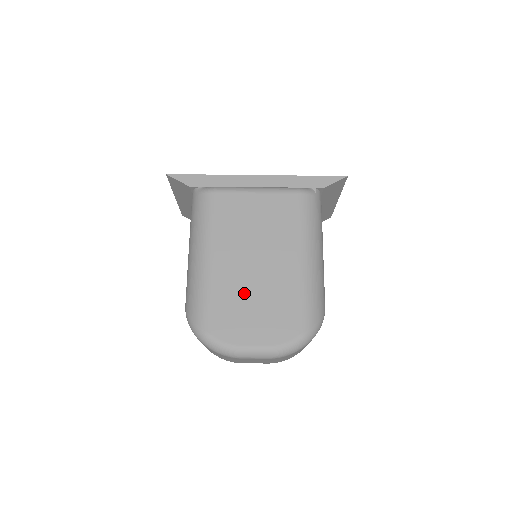
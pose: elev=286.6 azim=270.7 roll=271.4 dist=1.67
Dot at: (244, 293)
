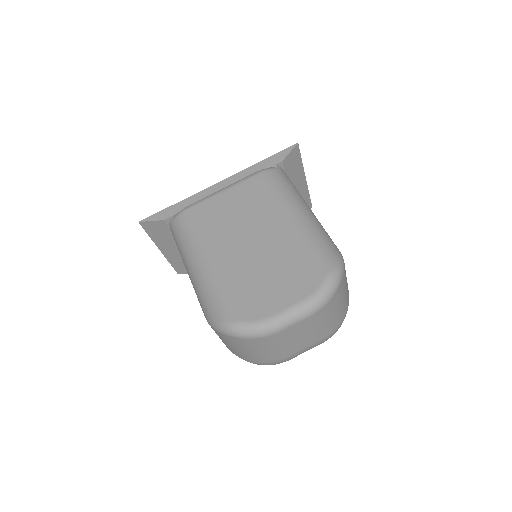
Dot at: (253, 270)
